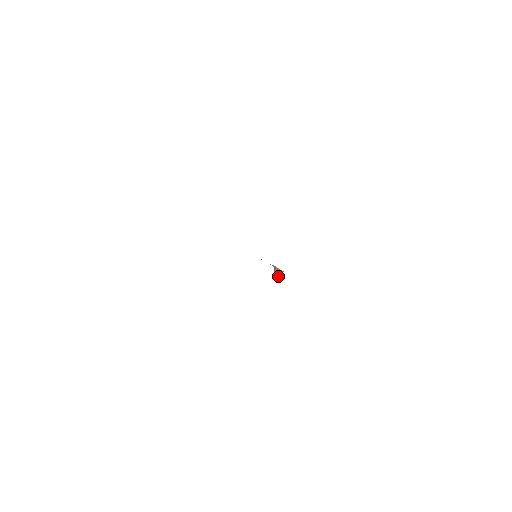
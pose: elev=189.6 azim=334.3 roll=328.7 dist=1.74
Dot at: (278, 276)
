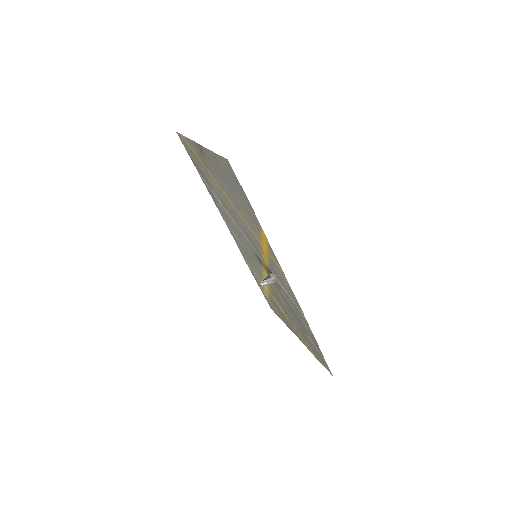
Dot at: (266, 279)
